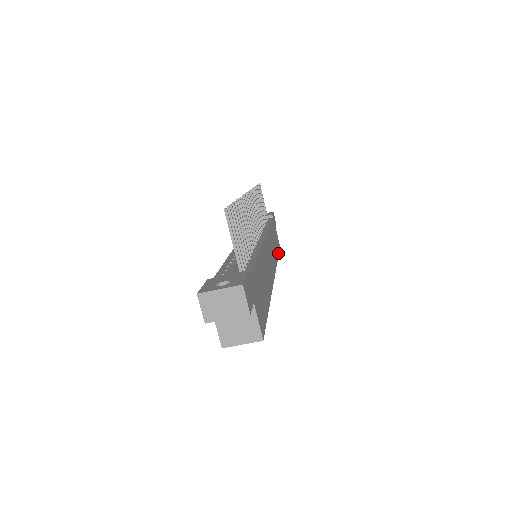
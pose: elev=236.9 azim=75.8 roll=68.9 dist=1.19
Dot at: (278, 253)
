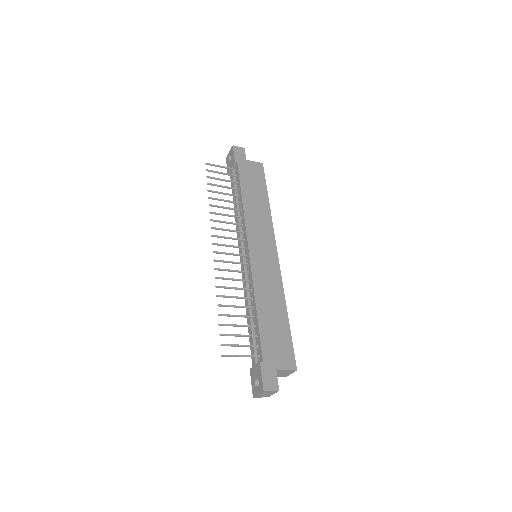
Dot at: (265, 188)
